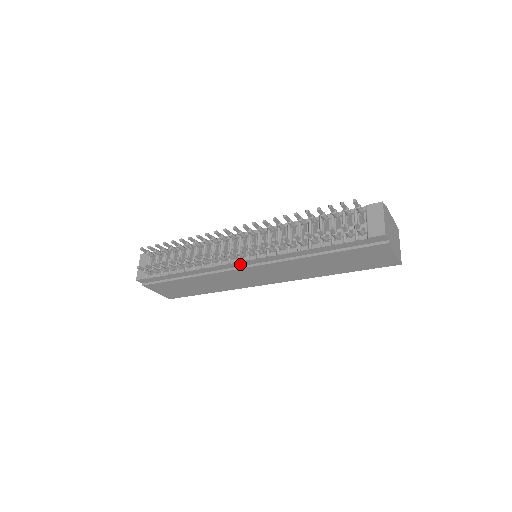
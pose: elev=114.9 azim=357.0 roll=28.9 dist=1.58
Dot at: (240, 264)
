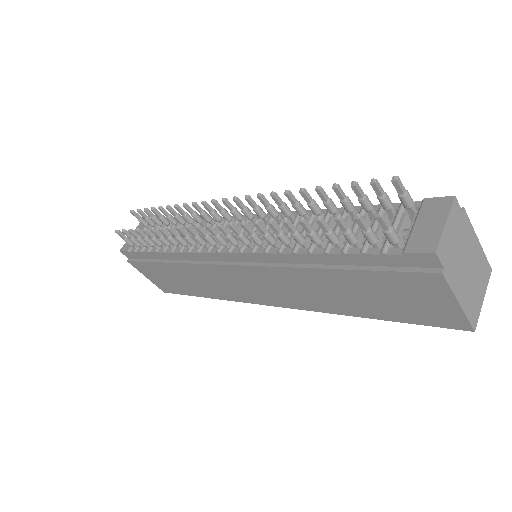
Dot at: (222, 257)
